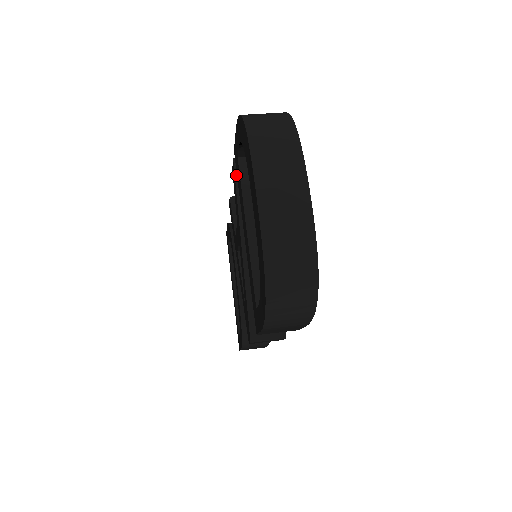
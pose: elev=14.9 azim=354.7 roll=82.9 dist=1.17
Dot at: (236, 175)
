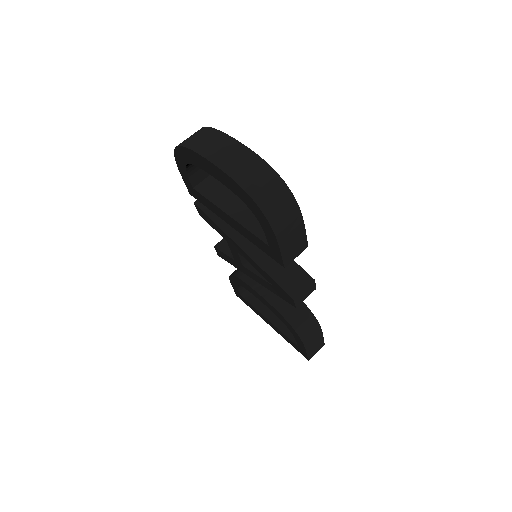
Dot at: (202, 210)
